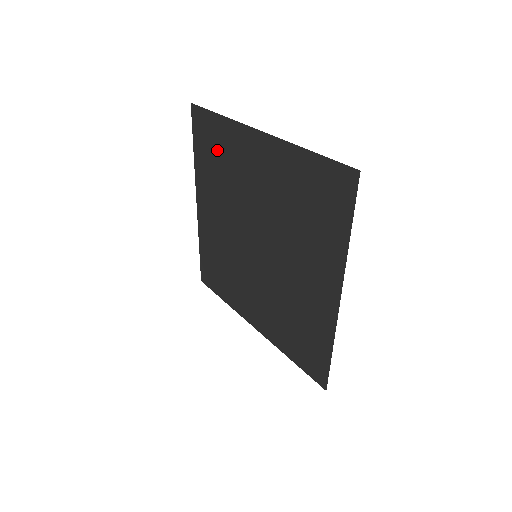
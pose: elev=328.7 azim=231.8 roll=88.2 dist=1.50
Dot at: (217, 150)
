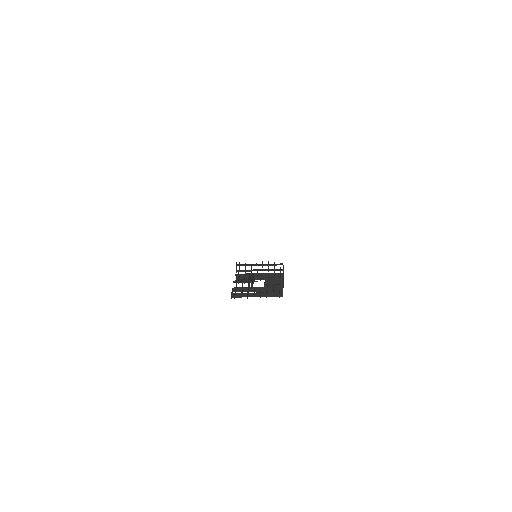
Dot at: occluded
